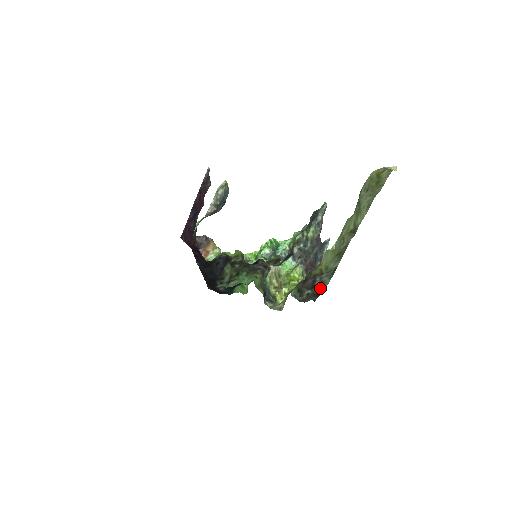
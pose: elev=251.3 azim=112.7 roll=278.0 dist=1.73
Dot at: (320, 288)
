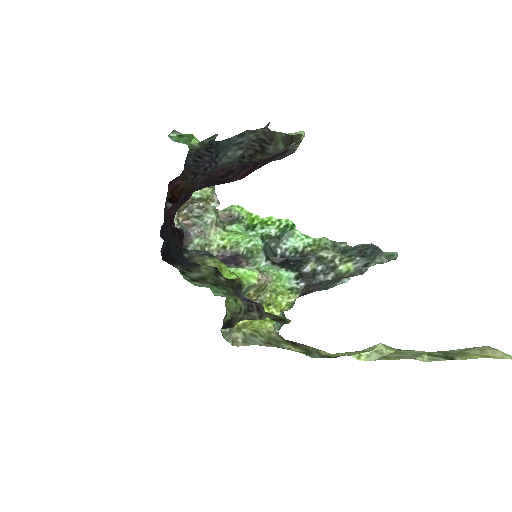
Dot at: occluded
